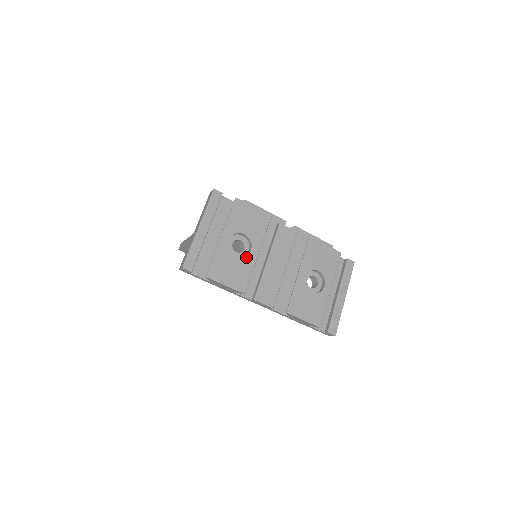
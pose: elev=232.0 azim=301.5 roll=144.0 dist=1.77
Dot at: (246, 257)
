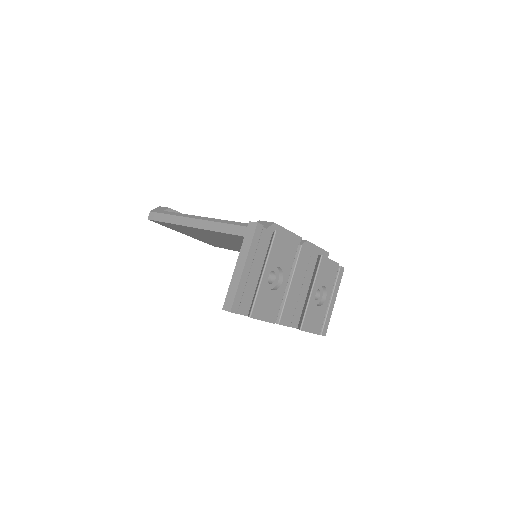
Dot at: (279, 289)
